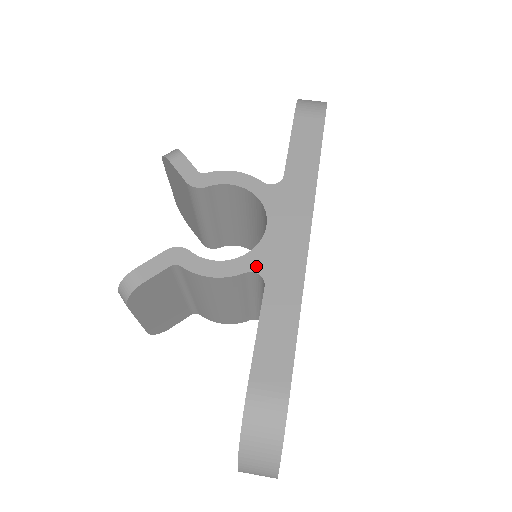
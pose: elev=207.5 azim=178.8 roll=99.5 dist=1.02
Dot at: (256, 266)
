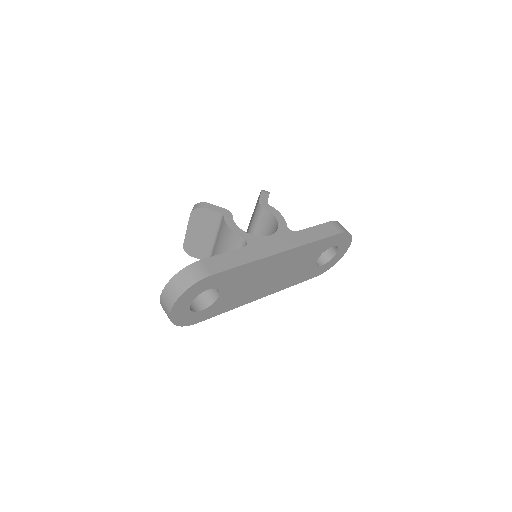
Dot at: (249, 240)
